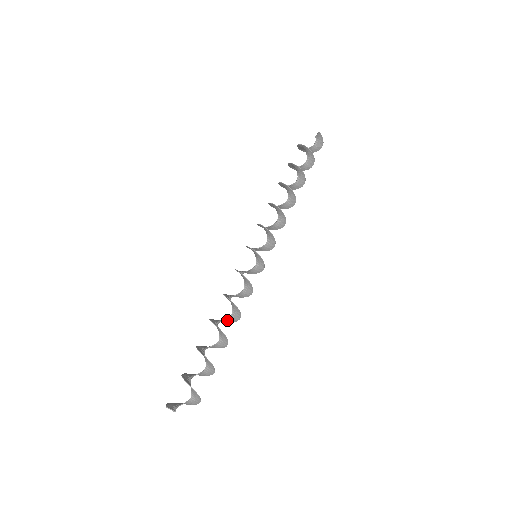
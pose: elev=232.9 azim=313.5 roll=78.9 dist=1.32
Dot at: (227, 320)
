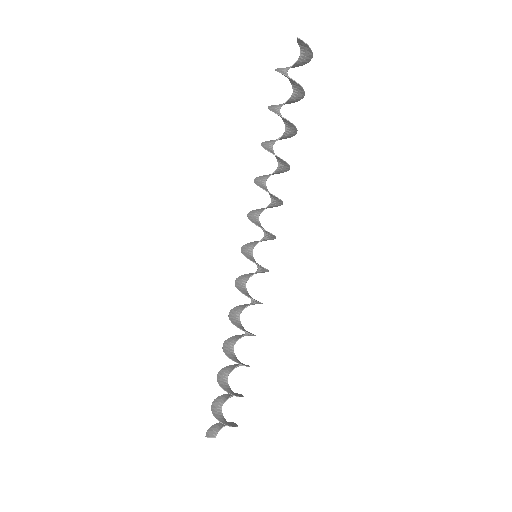
Dot at: occluded
